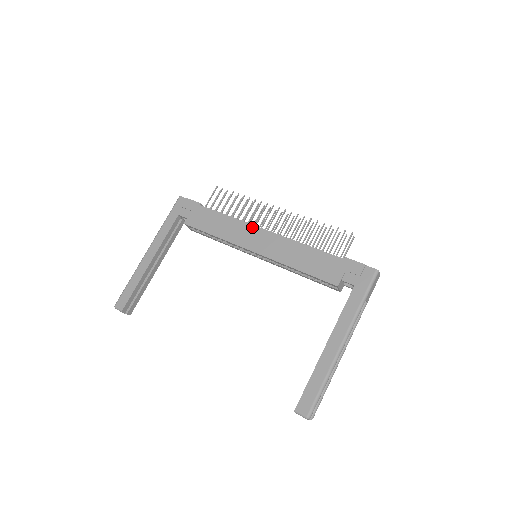
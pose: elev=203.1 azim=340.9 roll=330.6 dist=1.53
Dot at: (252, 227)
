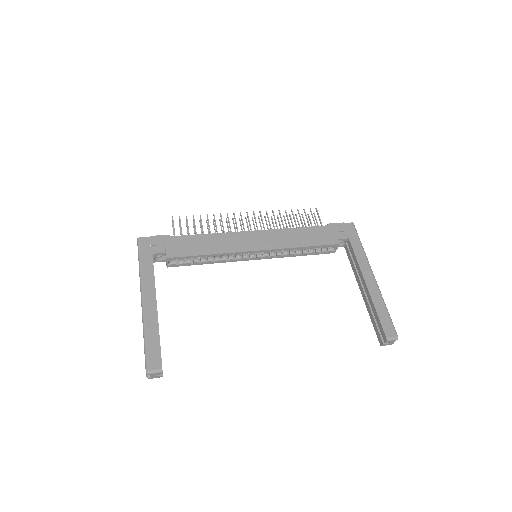
Dot at: (239, 233)
